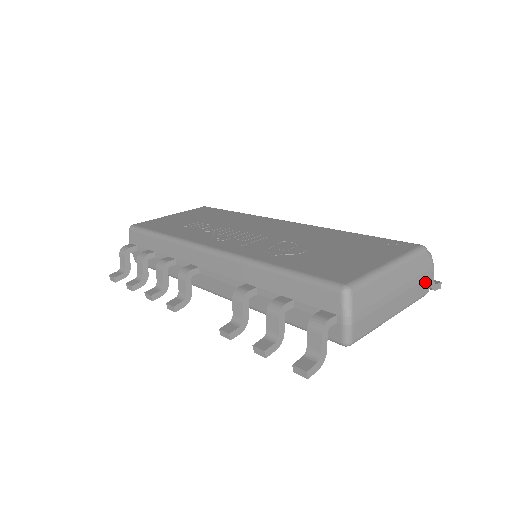
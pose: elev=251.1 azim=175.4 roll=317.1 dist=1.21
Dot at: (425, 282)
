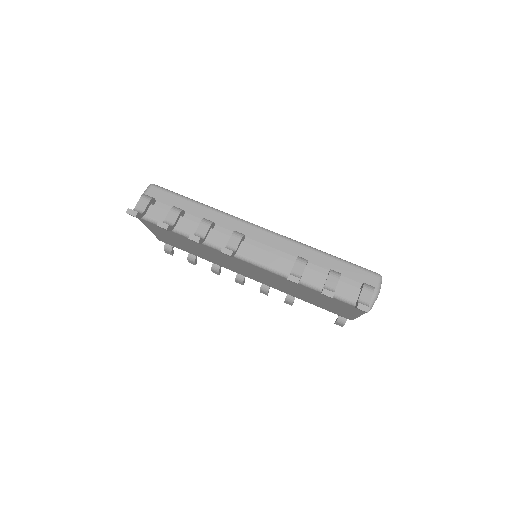
Dot at: occluded
